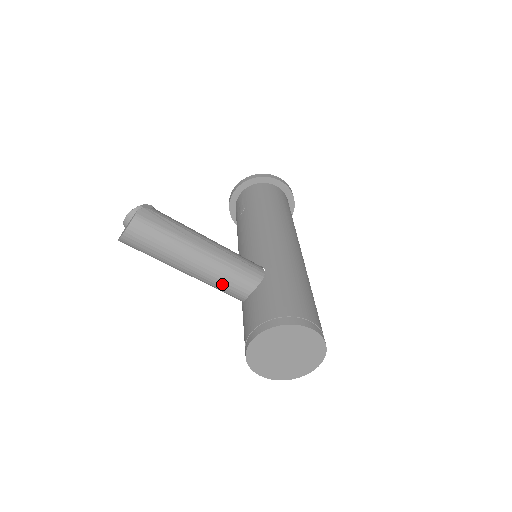
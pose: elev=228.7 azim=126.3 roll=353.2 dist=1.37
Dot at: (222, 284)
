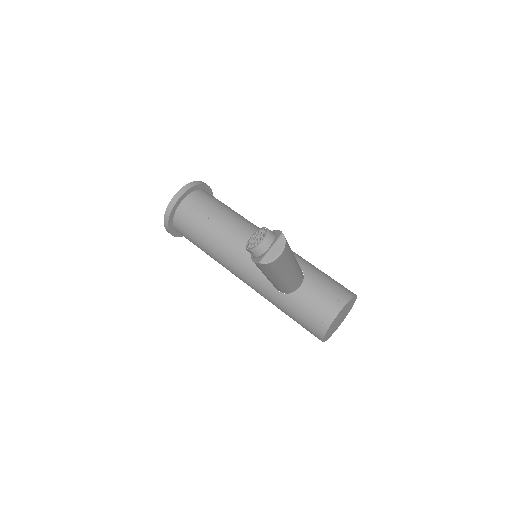
Dot at: (294, 282)
